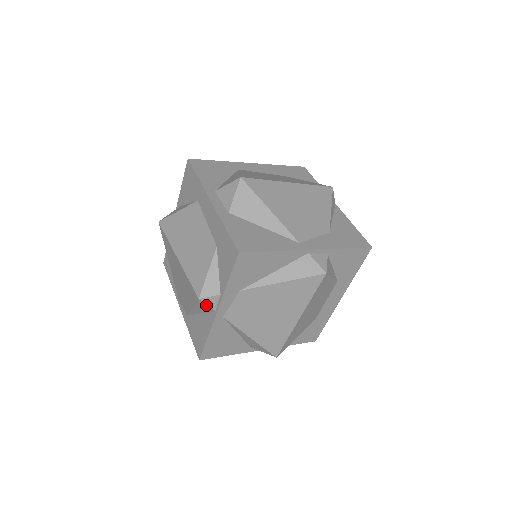
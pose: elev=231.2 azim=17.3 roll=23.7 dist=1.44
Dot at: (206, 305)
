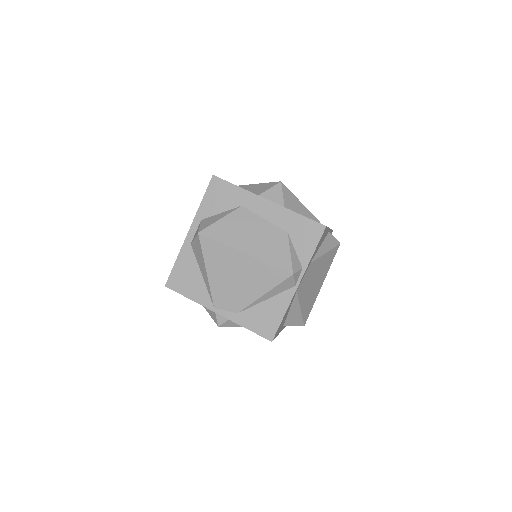
Dot at: (293, 280)
